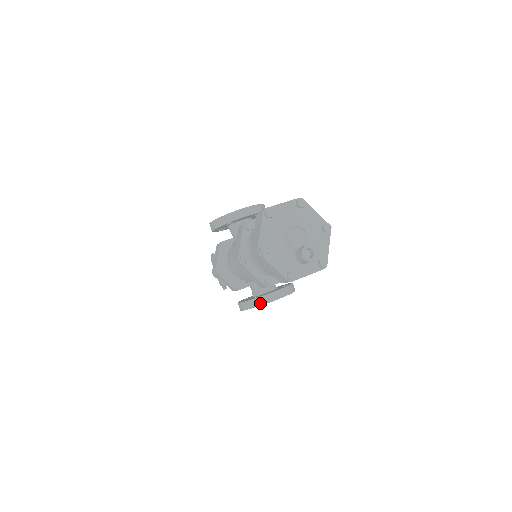
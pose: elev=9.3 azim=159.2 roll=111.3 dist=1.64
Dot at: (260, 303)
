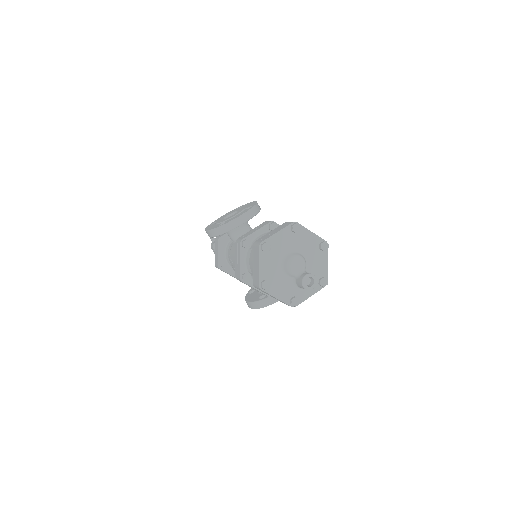
Dot at: (266, 304)
